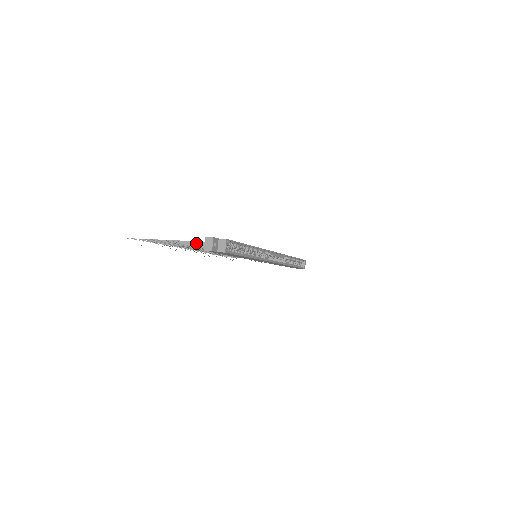
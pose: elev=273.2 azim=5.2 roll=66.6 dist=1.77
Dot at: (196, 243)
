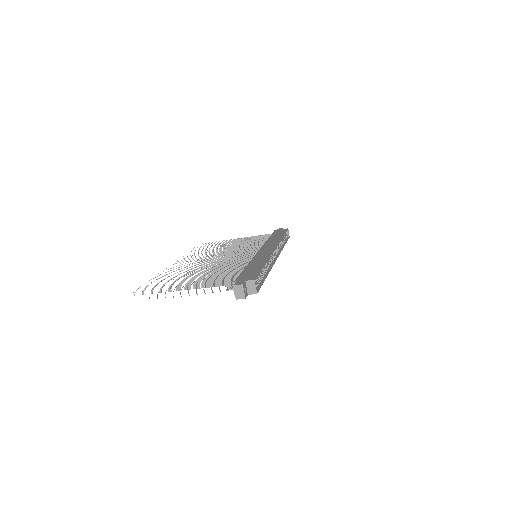
Dot at: (212, 282)
